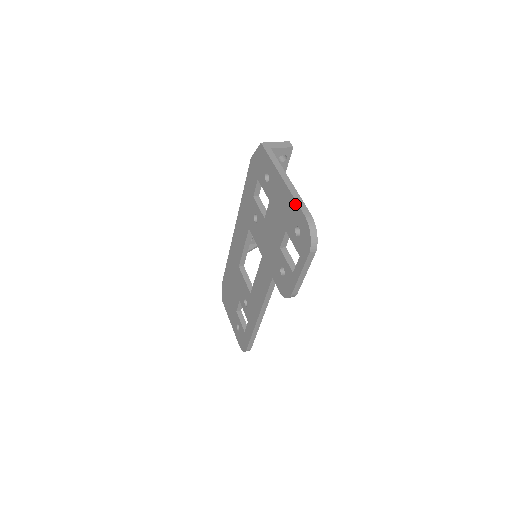
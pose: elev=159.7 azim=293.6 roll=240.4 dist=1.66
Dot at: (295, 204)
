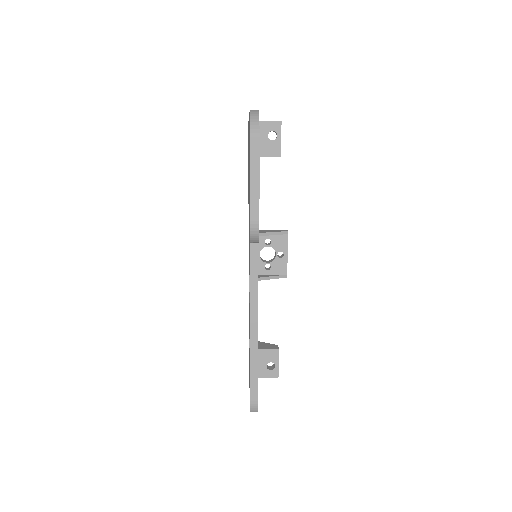
Dot at: occluded
